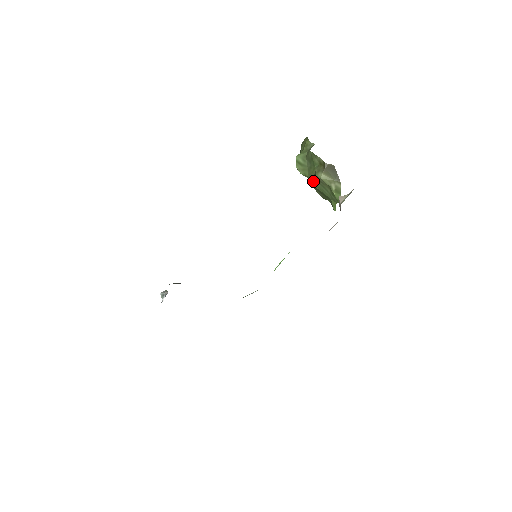
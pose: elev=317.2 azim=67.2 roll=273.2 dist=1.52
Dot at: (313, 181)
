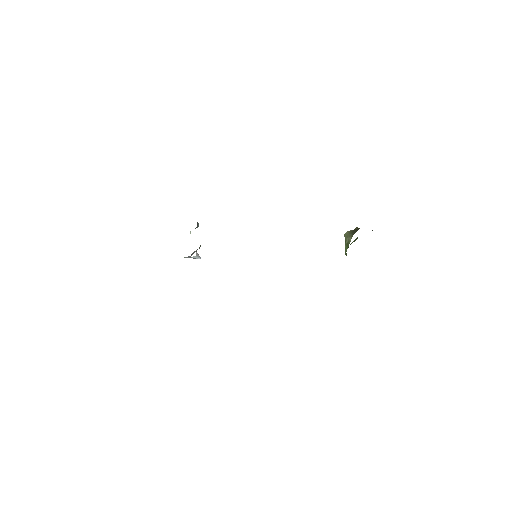
Dot at: occluded
